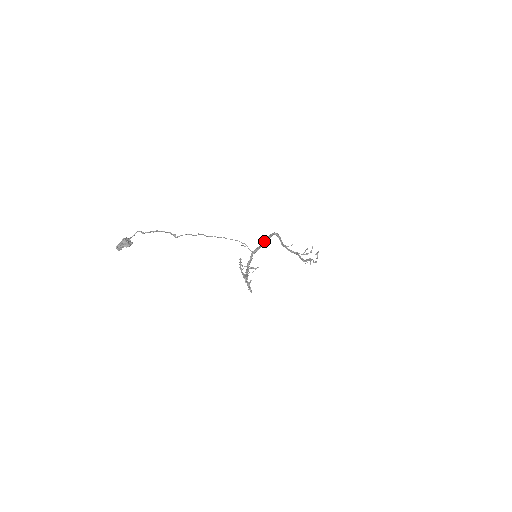
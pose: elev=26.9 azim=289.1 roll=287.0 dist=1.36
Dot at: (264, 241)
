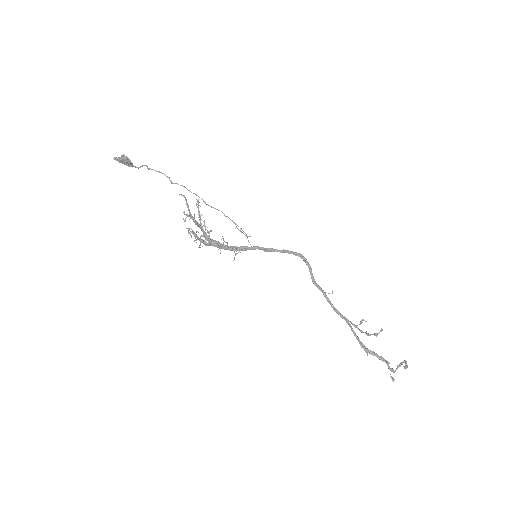
Dot at: (276, 249)
